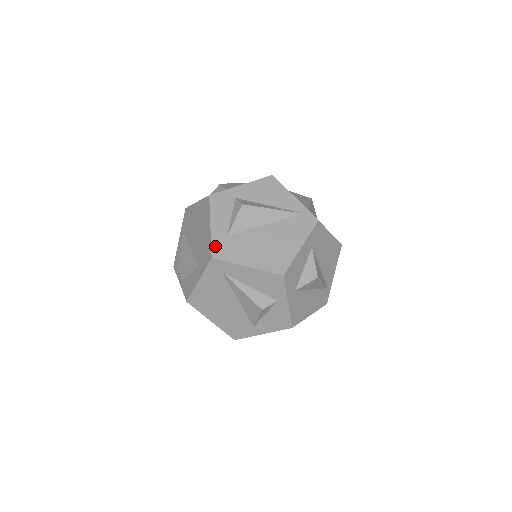
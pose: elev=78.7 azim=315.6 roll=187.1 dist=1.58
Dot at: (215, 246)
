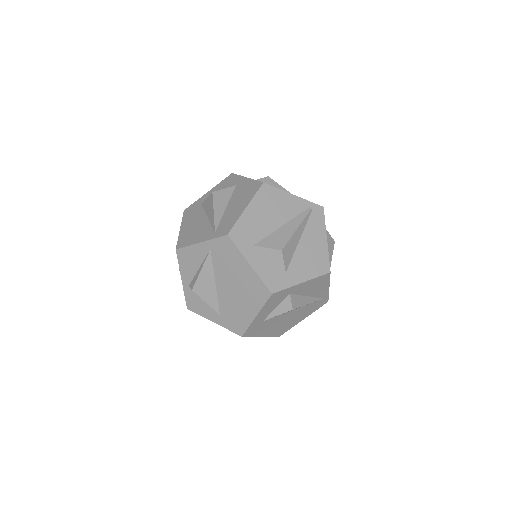
Dot at: (250, 329)
